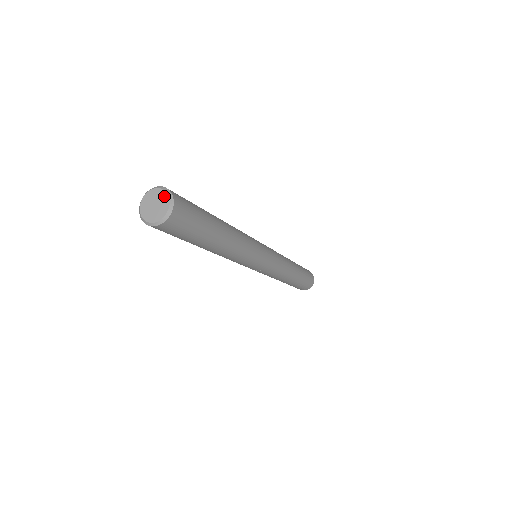
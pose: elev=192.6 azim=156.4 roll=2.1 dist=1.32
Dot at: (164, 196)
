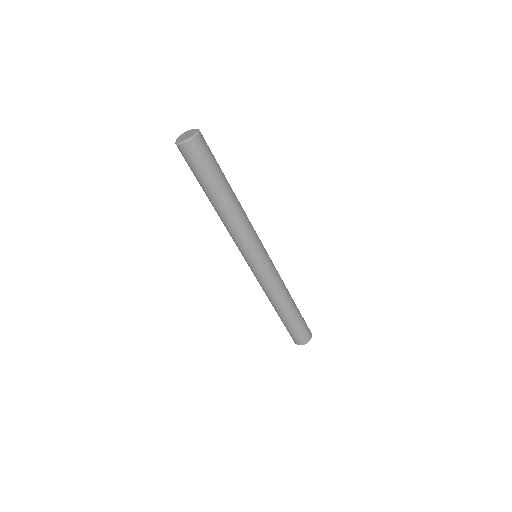
Dot at: (192, 130)
